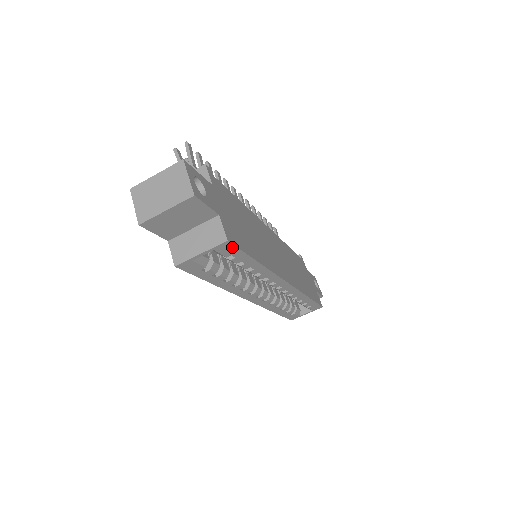
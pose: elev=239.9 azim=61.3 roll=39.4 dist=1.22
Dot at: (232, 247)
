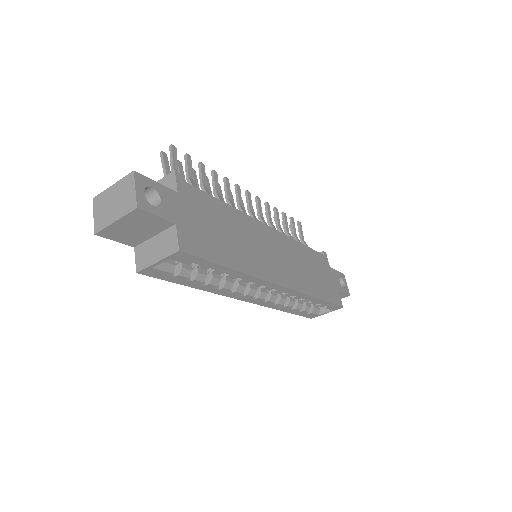
Dot at: (189, 256)
